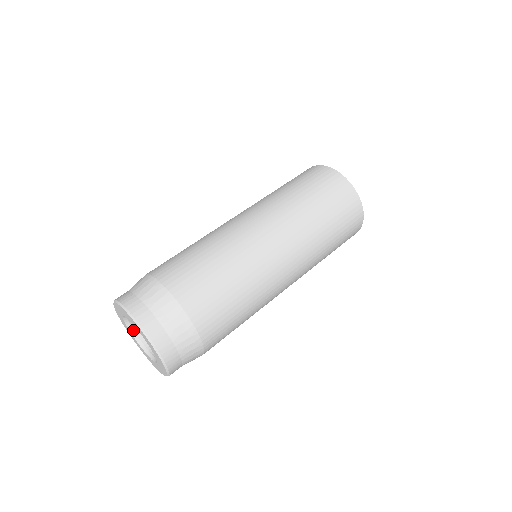
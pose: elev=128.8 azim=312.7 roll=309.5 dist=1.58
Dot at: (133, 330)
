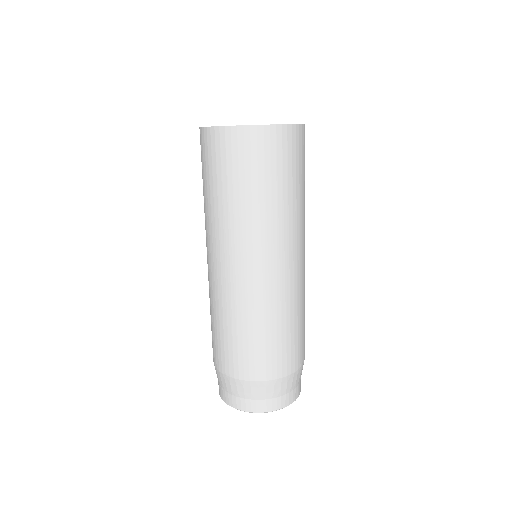
Dot at: occluded
